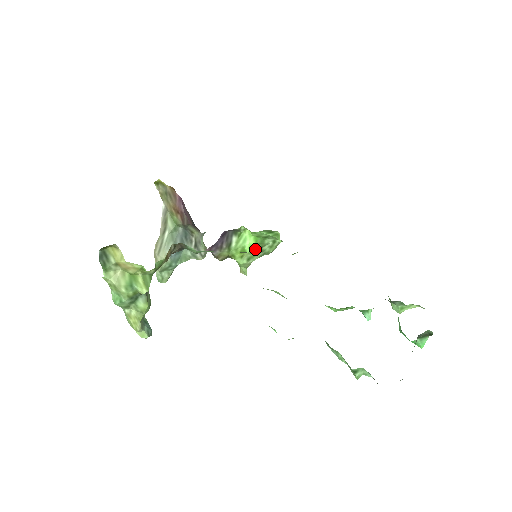
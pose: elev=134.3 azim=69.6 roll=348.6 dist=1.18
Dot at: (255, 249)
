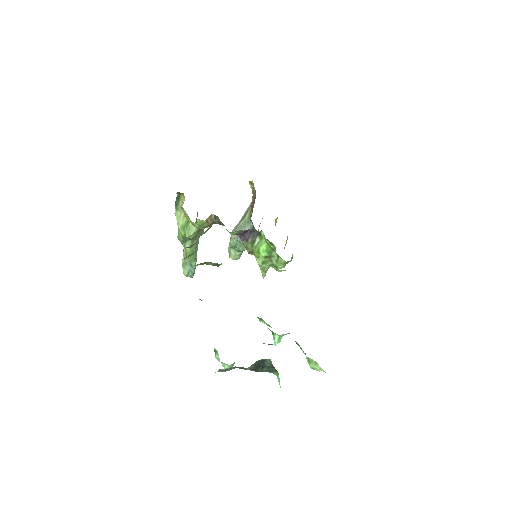
Dot at: (266, 256)
